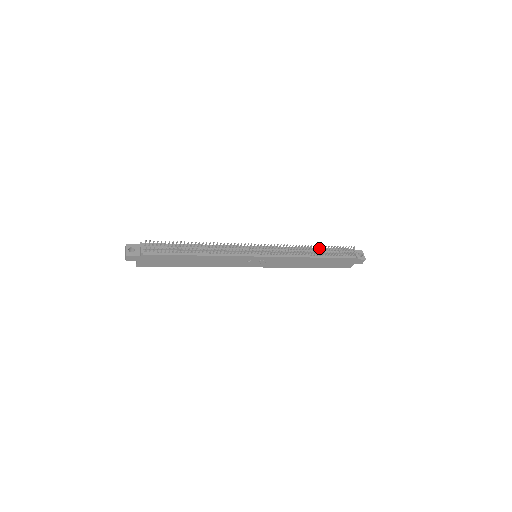
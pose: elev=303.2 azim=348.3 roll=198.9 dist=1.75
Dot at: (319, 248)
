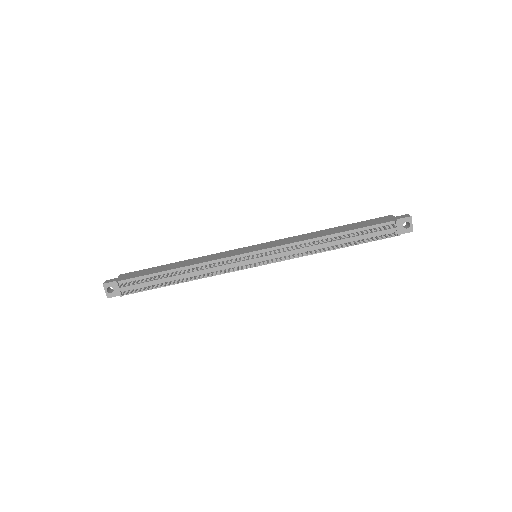
Dot at: (342, 233)
